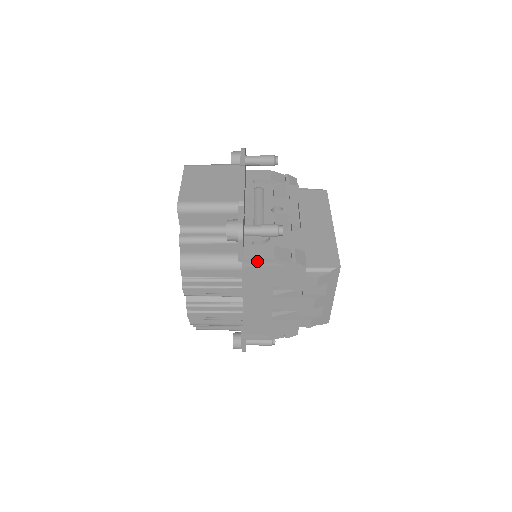
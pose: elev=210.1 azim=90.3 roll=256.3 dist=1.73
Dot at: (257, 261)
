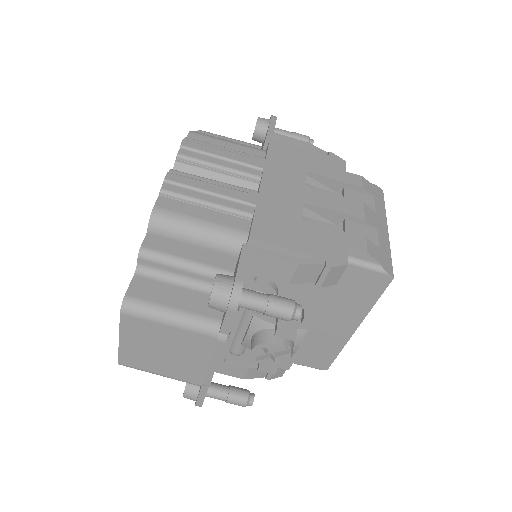
Dot at: (288, 139)
